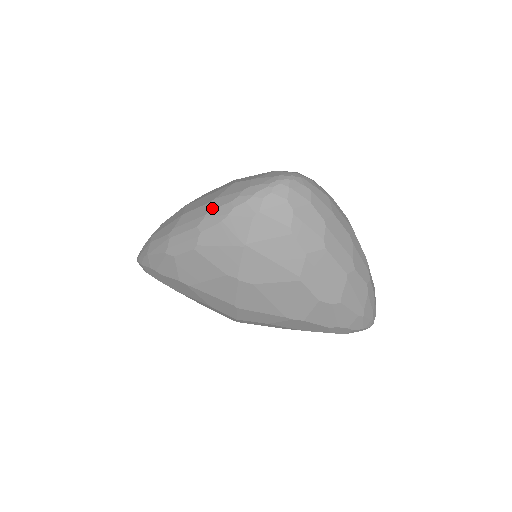
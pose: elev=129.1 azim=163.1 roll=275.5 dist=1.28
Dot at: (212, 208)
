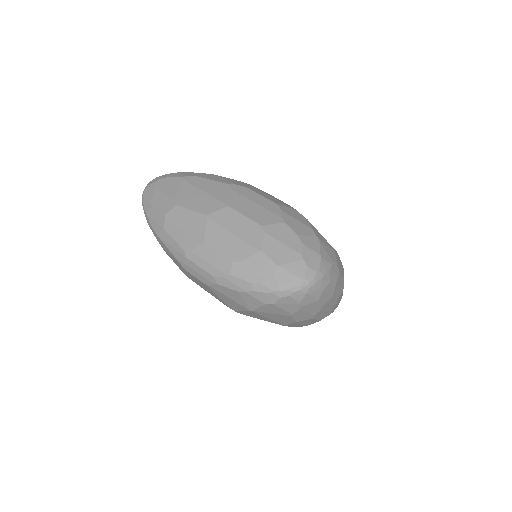
Dot at: (234, 274)
